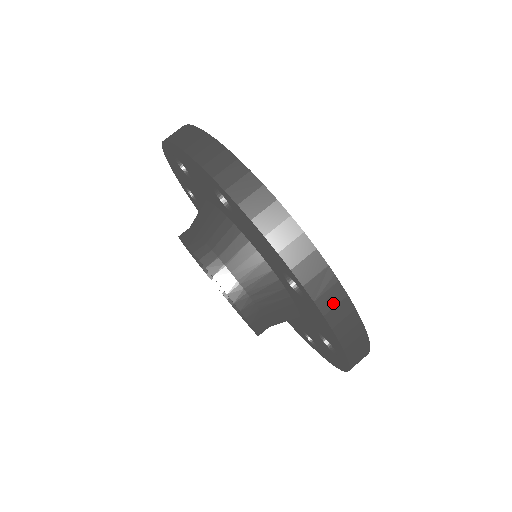
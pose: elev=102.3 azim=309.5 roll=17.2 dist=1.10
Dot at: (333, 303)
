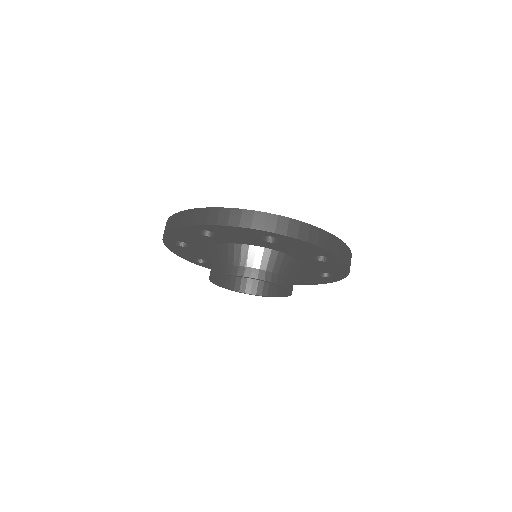
Dot at: (347, 255)
